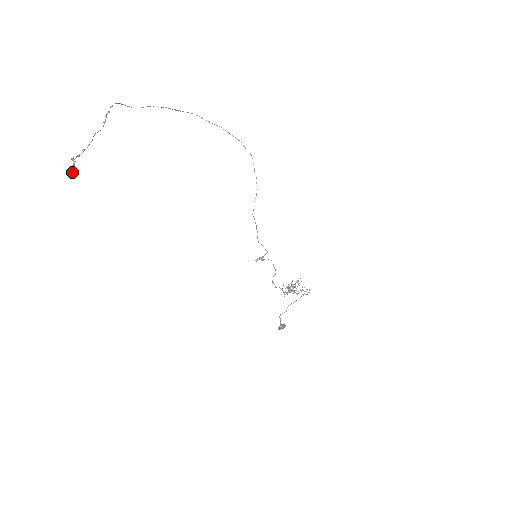
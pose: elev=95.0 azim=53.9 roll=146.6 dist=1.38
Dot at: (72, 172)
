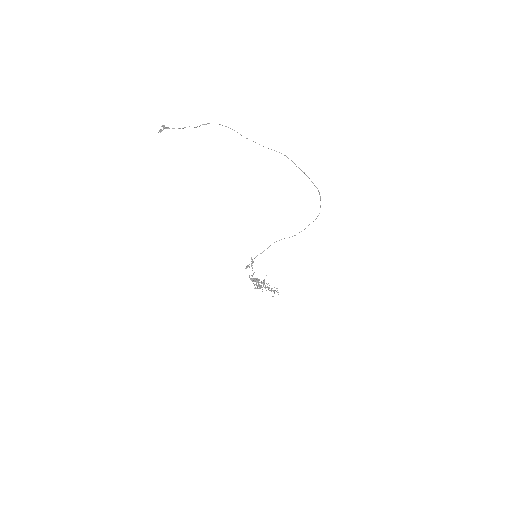
Dot at: occluded
